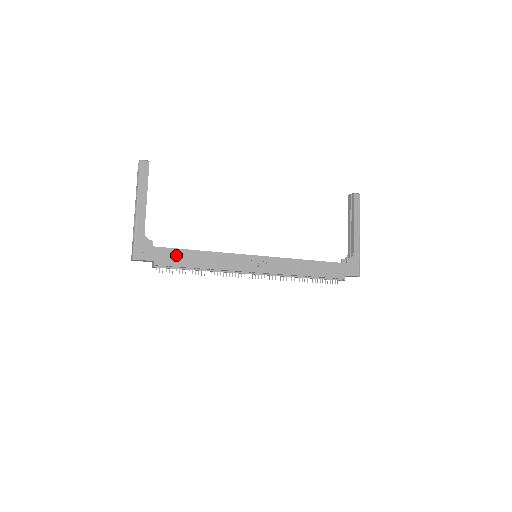
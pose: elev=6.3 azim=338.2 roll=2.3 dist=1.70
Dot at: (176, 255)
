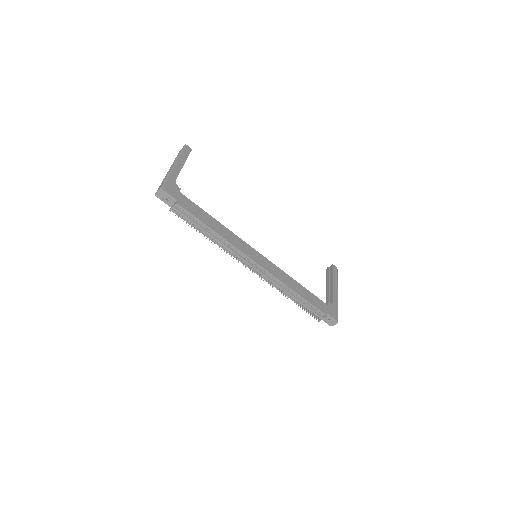
Dot at: (196, 209)
